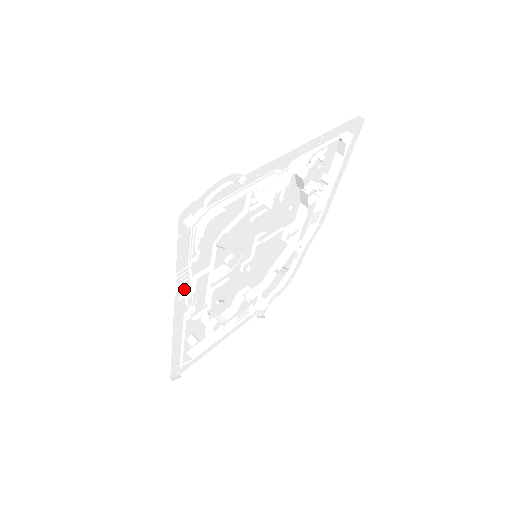
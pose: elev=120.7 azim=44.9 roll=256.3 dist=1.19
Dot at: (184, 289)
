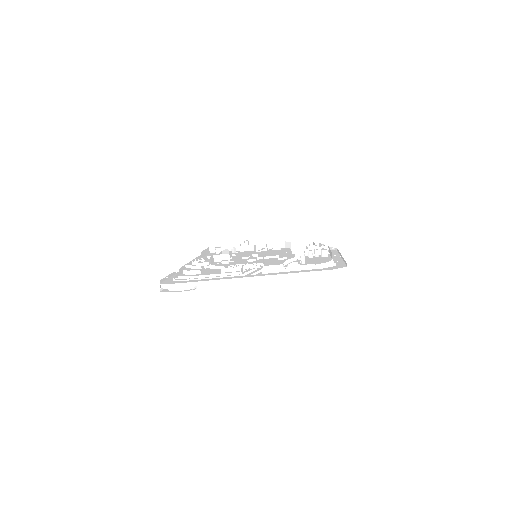
Dot at: occluded
